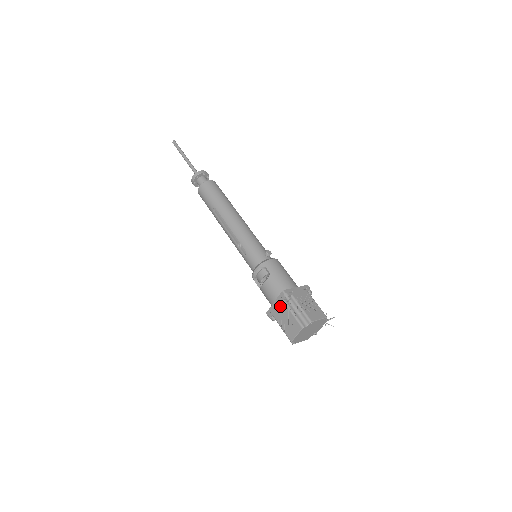
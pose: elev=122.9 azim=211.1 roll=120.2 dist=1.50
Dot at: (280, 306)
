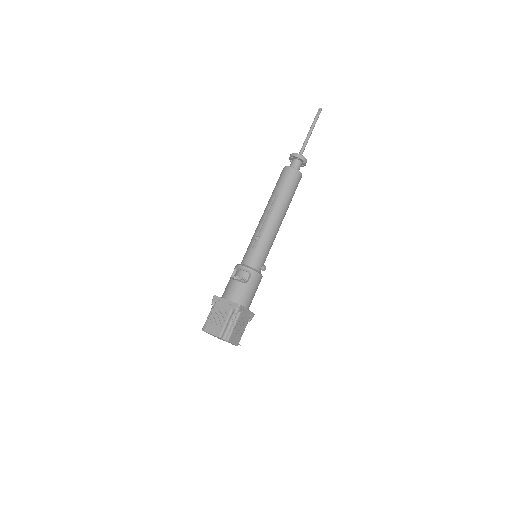
Dot at: (226, 307)
